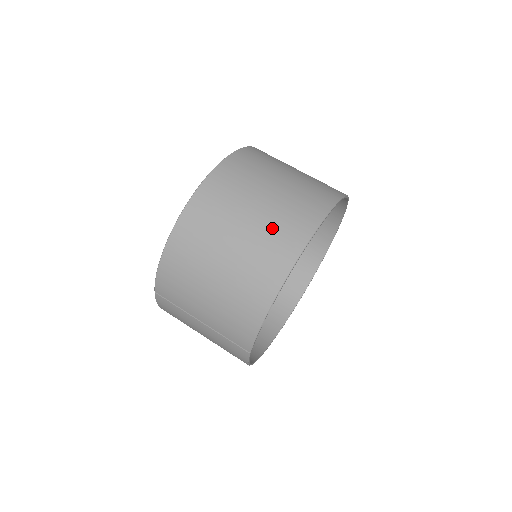
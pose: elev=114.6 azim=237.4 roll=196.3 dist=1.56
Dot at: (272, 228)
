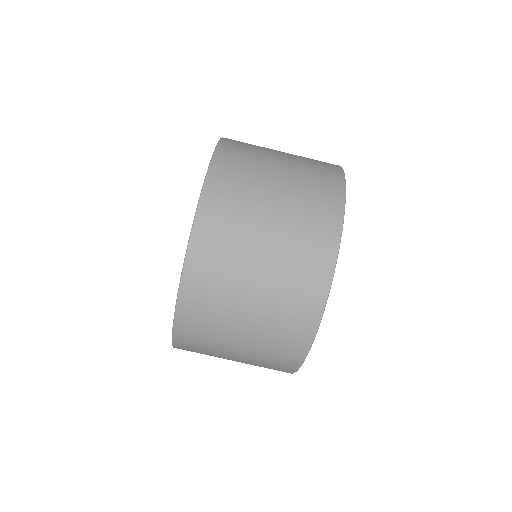
Dot at: (301, 217)
